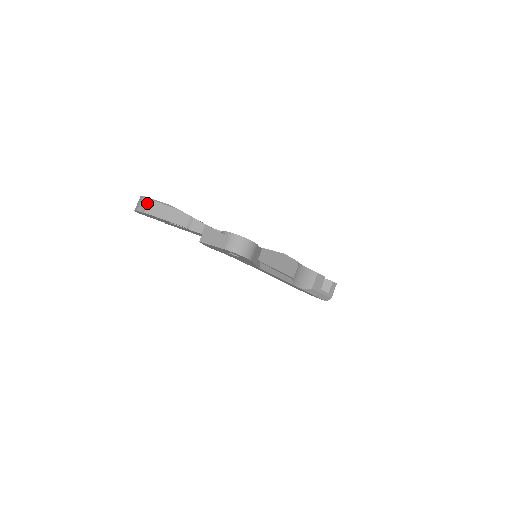
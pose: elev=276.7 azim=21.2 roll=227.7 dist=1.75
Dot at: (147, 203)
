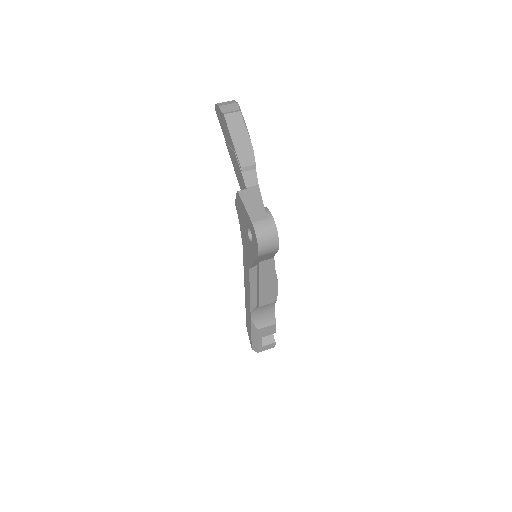
Dot at: (235, 111)
